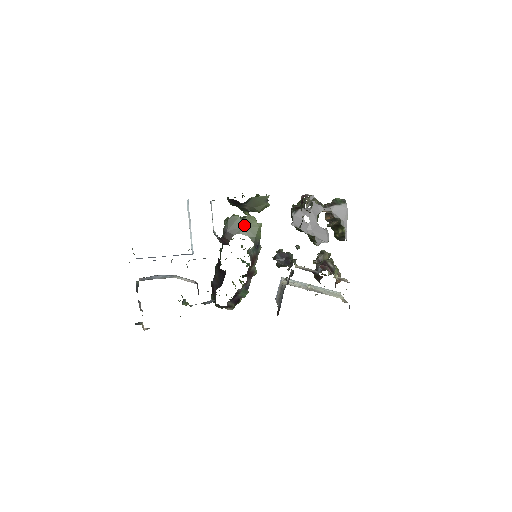
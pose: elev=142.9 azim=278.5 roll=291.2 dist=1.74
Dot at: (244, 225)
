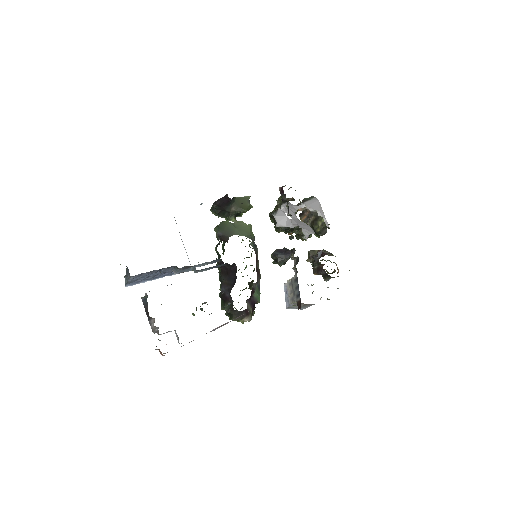
Dot at: (235, 227)
